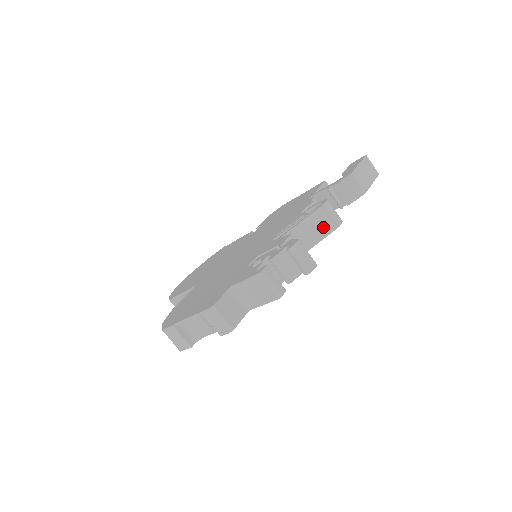
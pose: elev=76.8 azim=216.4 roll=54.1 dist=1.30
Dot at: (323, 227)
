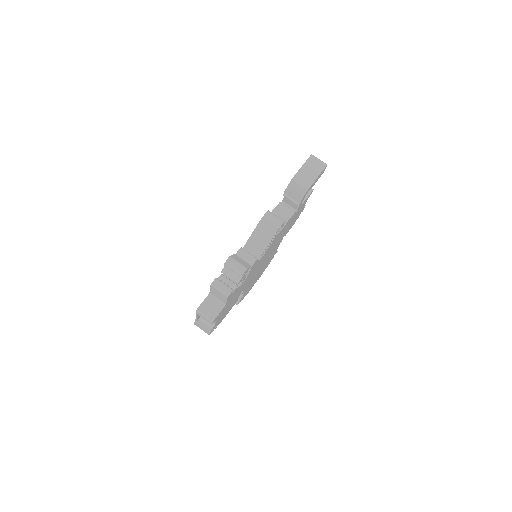
Dot at: (267, 233)
